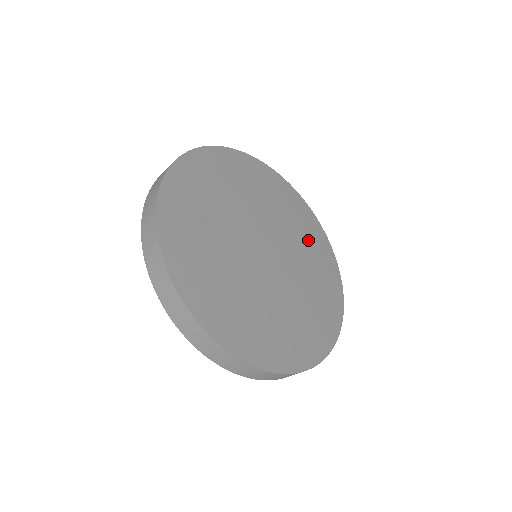
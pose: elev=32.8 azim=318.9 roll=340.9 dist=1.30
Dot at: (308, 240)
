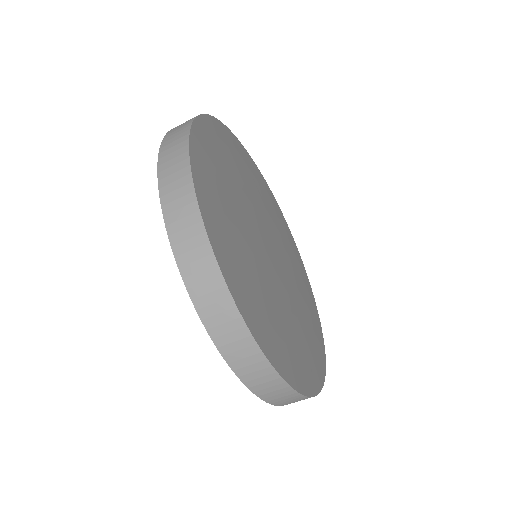
Dot at: (308, 330)
